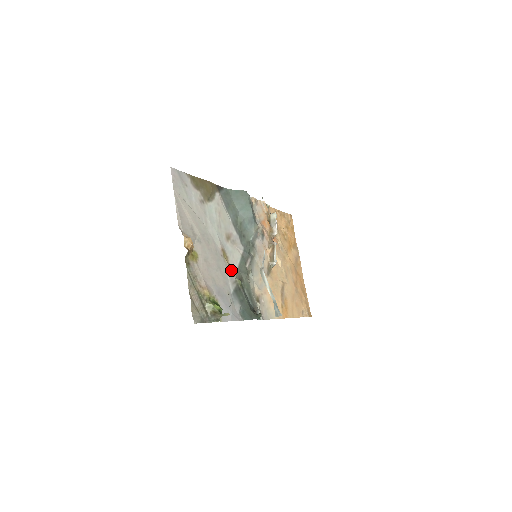
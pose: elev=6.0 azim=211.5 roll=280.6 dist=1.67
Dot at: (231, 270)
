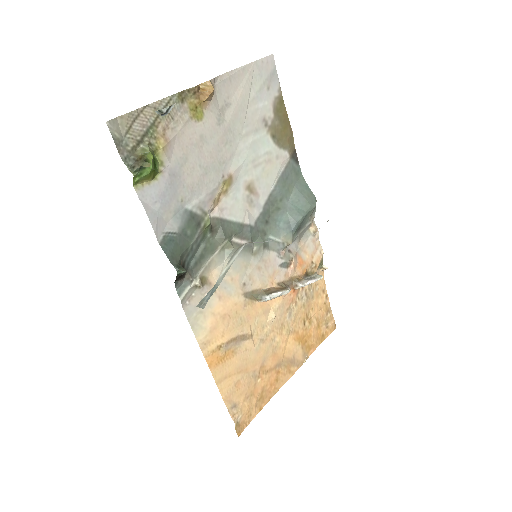
Dot at: (215, 201)
